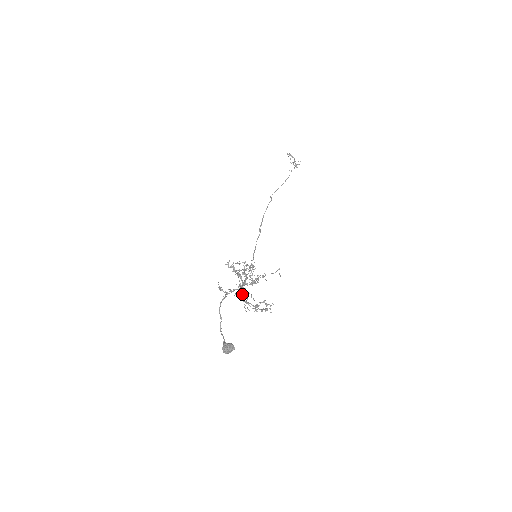
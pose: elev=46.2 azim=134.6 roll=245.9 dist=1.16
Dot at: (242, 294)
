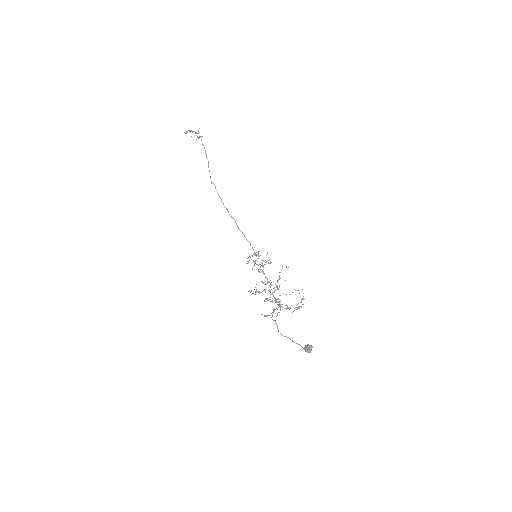
Dot at: occluded
